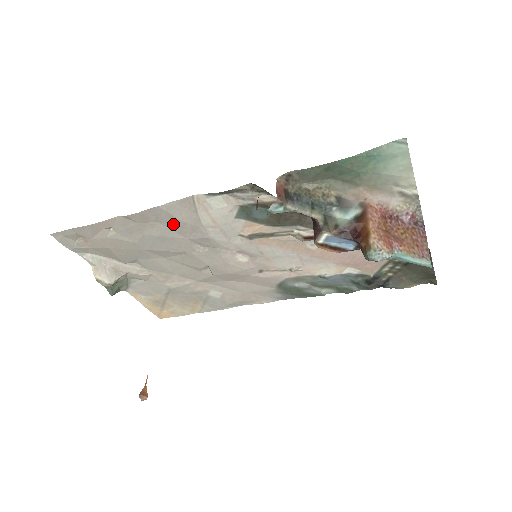
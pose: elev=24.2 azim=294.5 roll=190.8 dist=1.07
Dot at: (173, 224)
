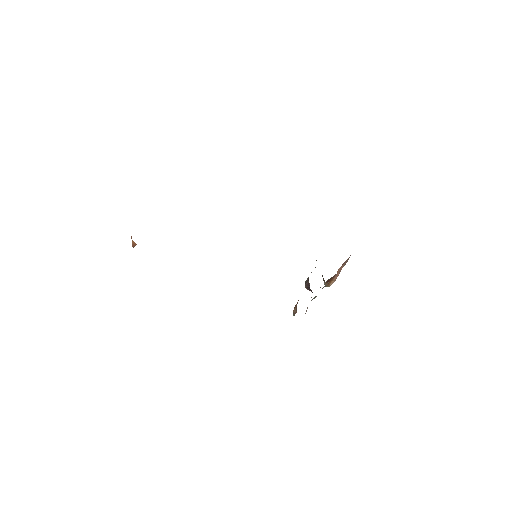
Dot at: occluded
